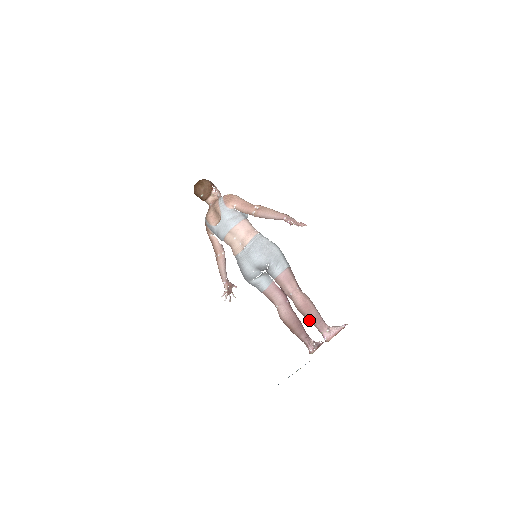
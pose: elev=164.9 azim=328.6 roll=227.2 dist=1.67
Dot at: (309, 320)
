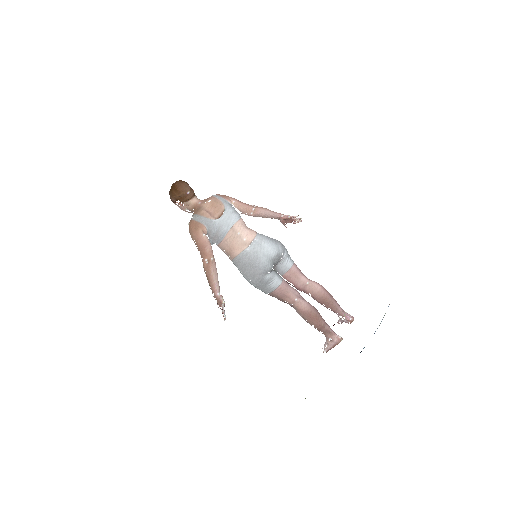
Dot at: (332, 304)
